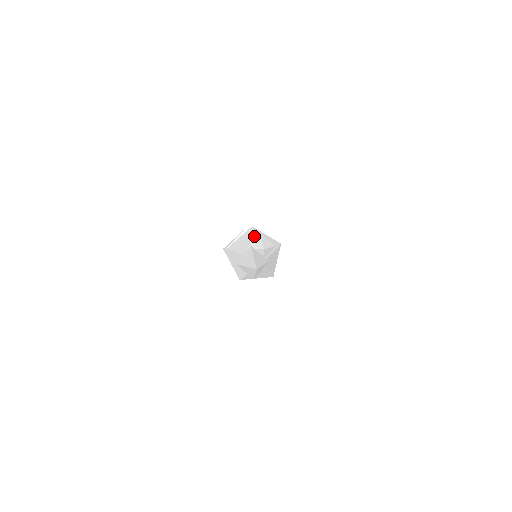
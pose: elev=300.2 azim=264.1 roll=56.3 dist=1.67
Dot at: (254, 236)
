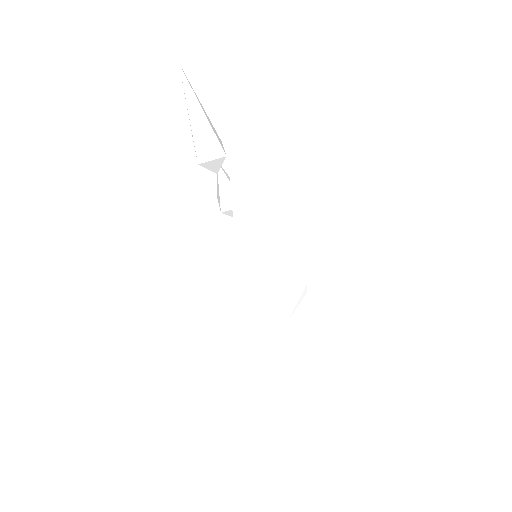
Dot at: occluded
